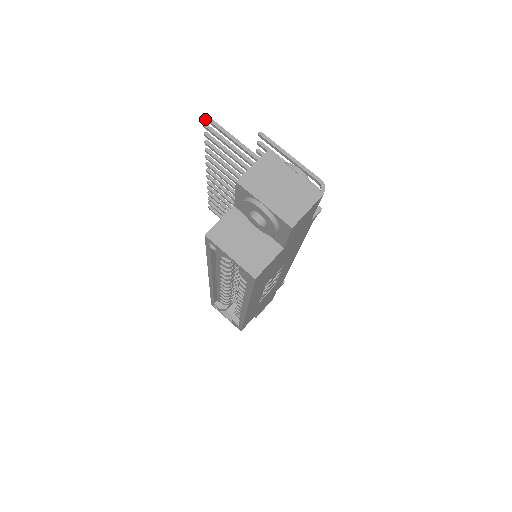
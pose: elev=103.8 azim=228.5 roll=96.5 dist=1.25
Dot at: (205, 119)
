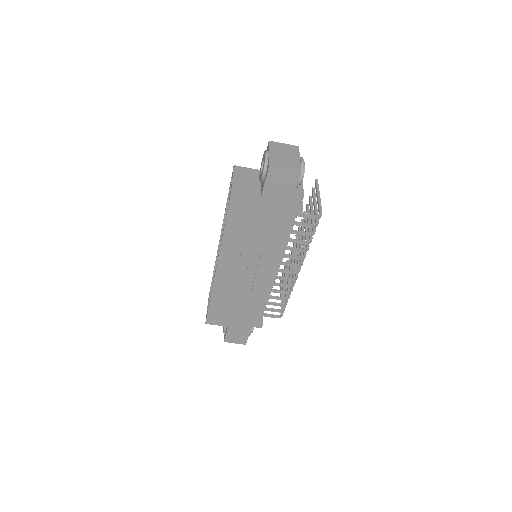
Dot at: occluded
